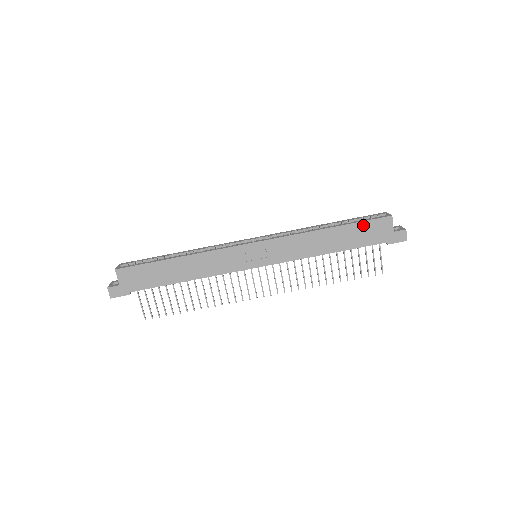
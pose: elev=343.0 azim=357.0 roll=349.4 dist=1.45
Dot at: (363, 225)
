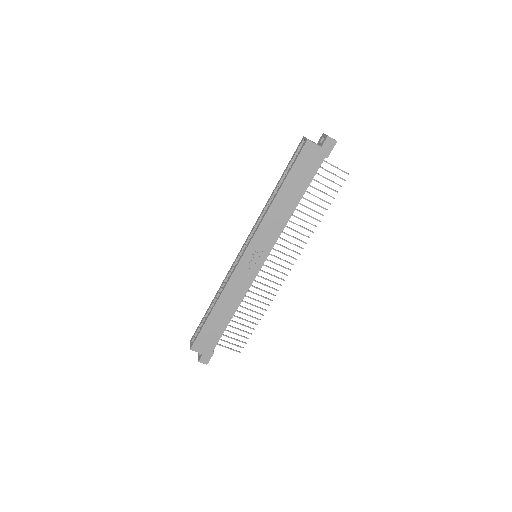
Dot at: (296, 167)
